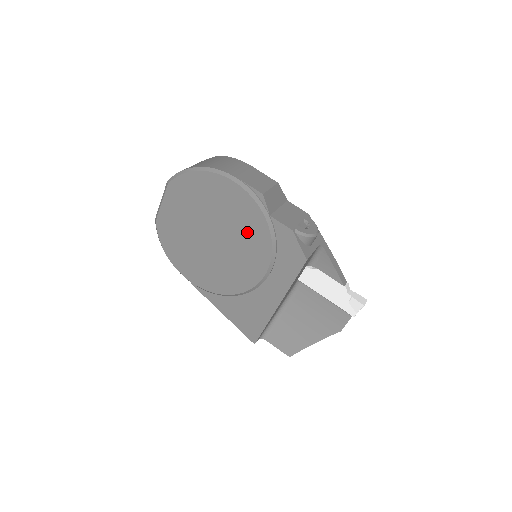
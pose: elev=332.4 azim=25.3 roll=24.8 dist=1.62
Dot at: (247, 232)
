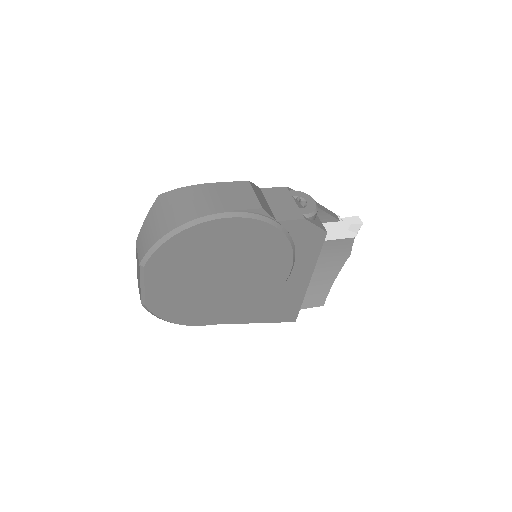
Dot at: (260, 250)
